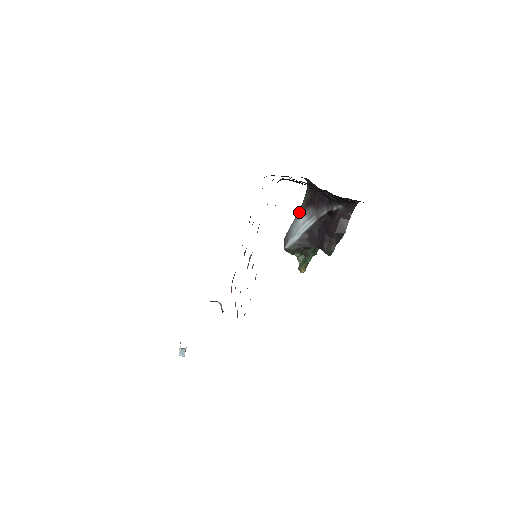
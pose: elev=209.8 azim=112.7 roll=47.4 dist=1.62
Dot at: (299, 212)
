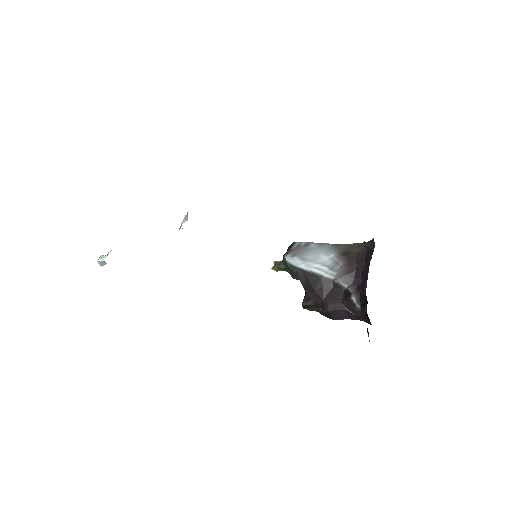
Dot at: (333, 246)
